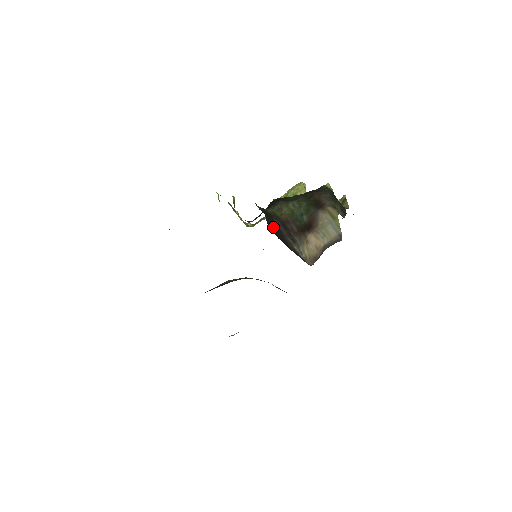
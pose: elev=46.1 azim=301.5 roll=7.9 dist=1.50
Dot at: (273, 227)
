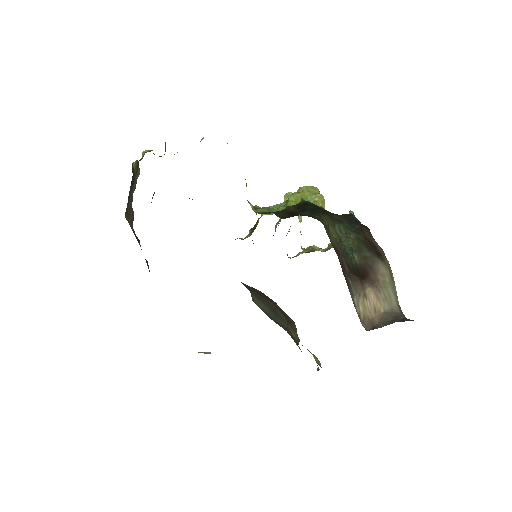
Dot at: occluded
